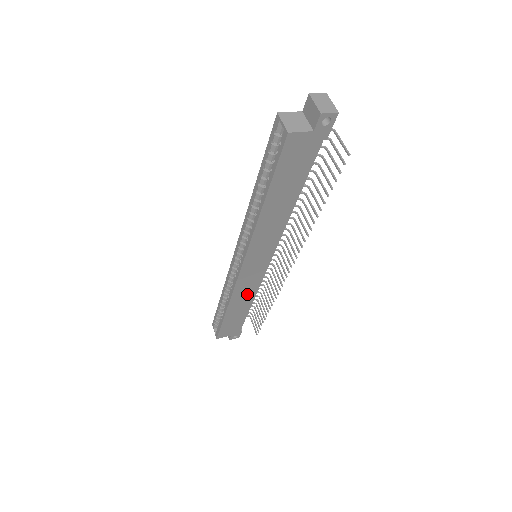
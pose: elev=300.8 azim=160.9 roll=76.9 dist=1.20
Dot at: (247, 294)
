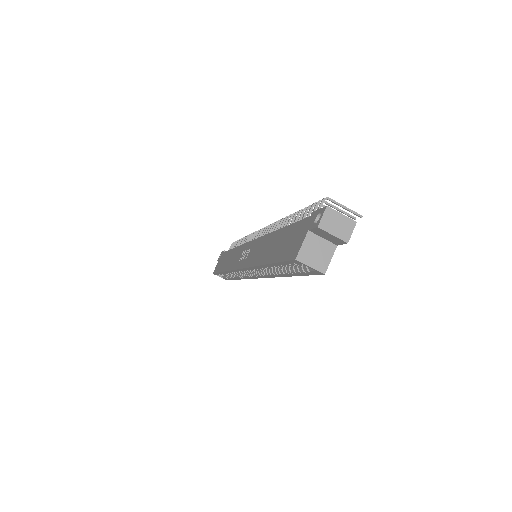
Dot at: occluded
